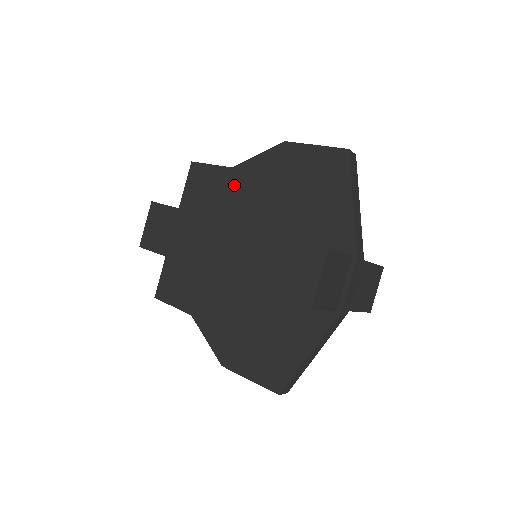
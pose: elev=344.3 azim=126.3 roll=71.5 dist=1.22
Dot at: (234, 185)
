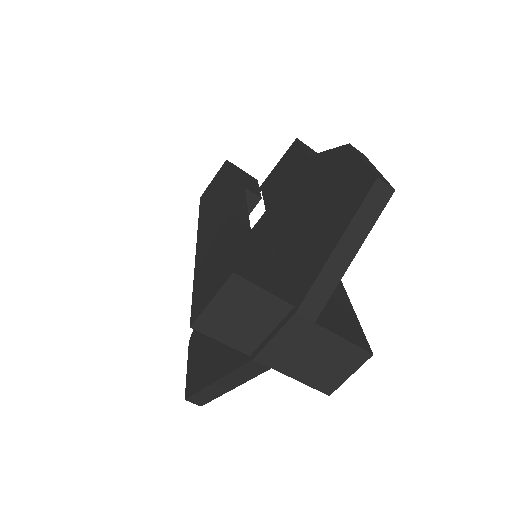
Dot at: (297, 175)
